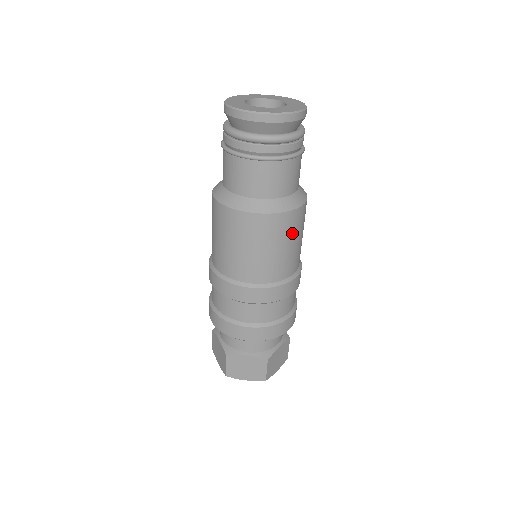
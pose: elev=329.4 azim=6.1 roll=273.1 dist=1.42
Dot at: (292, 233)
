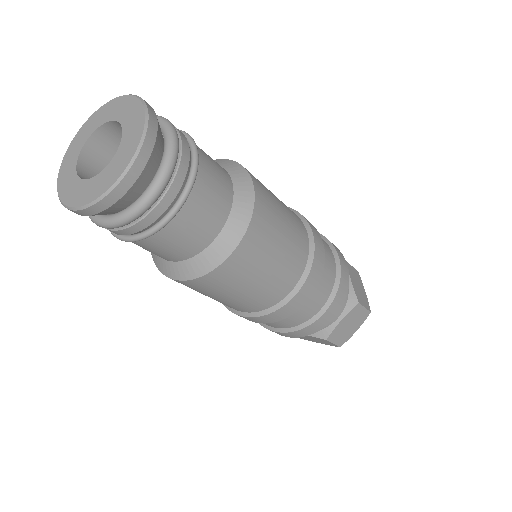
Dot at: (246, 275)
